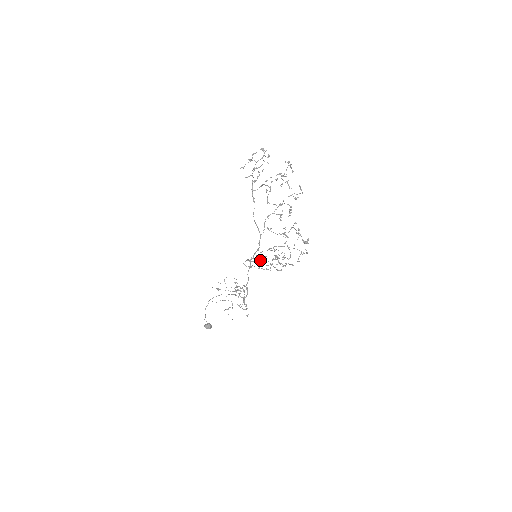
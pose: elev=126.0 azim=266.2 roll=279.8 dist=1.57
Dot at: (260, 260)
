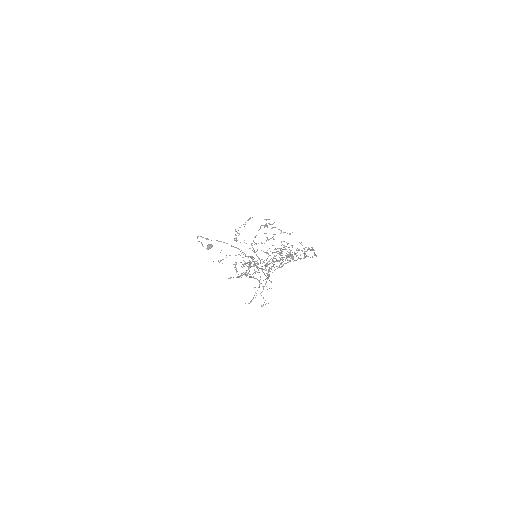
Dot at: (253, 241)
